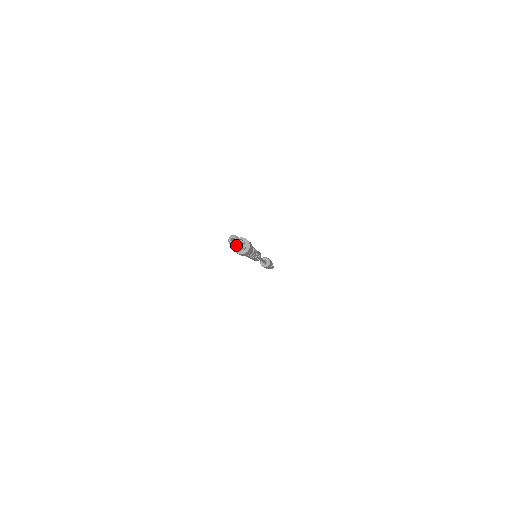
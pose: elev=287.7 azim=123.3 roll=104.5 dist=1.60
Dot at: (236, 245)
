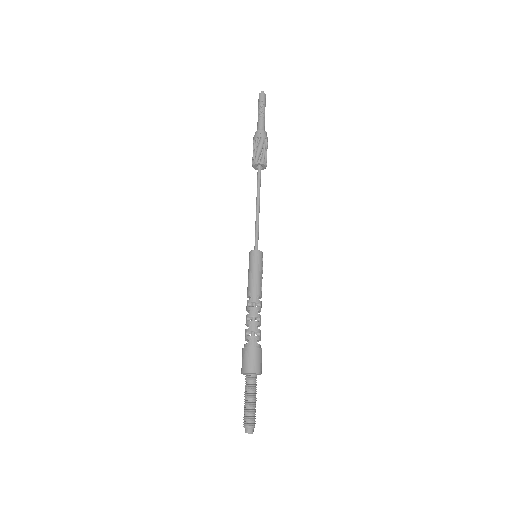
Dot at: (254, 426)
